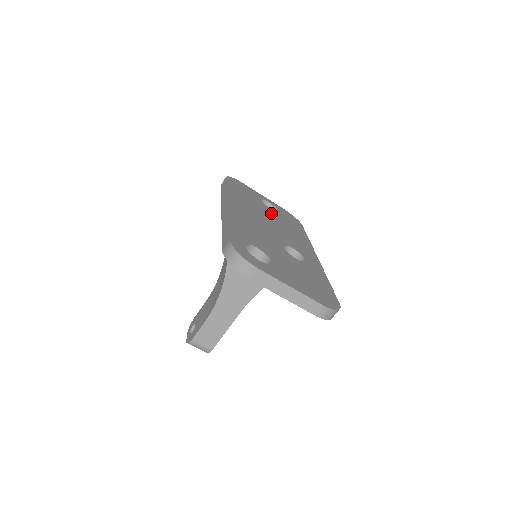
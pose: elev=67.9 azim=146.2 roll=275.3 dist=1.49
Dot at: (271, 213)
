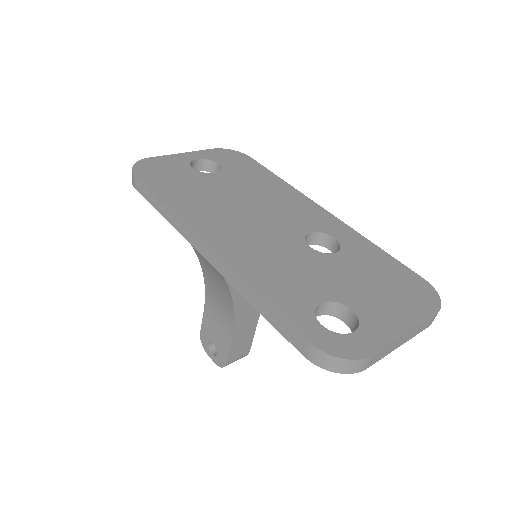
Dot at: (226, 184)
